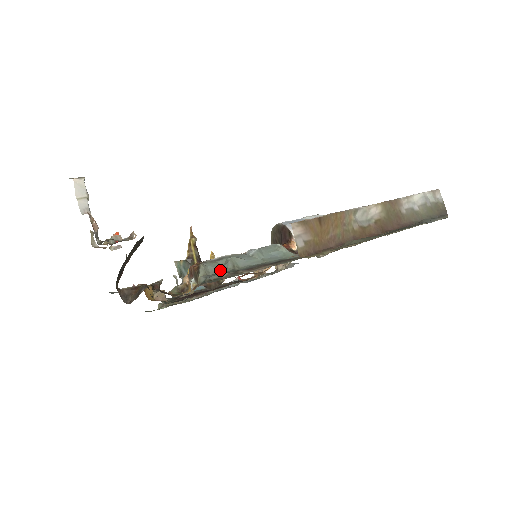
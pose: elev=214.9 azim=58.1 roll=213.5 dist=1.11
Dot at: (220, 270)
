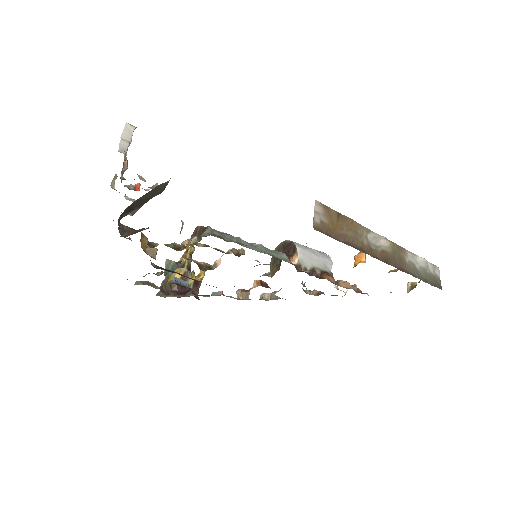
Dot at: occluded
